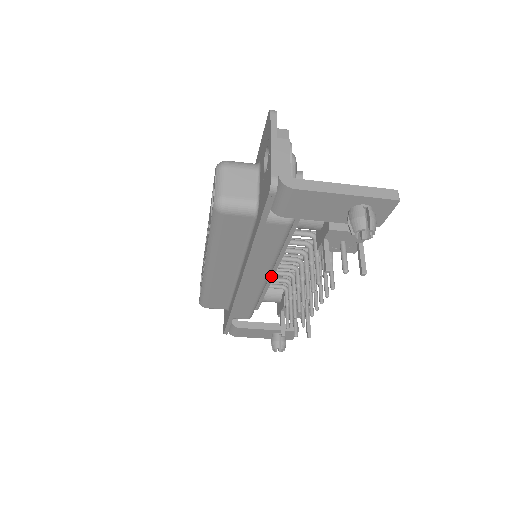
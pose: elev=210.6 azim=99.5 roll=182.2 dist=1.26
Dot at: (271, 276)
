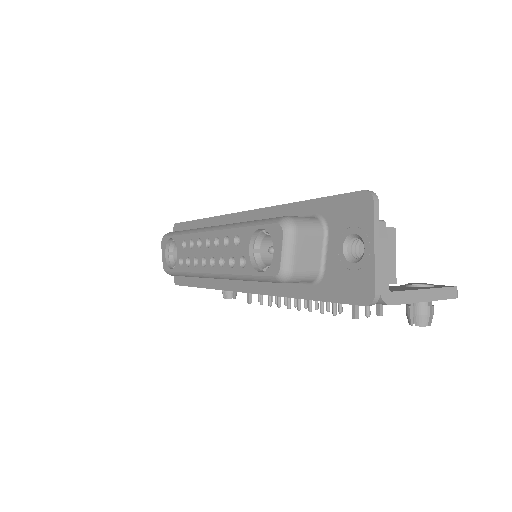
Dot at: occluded
